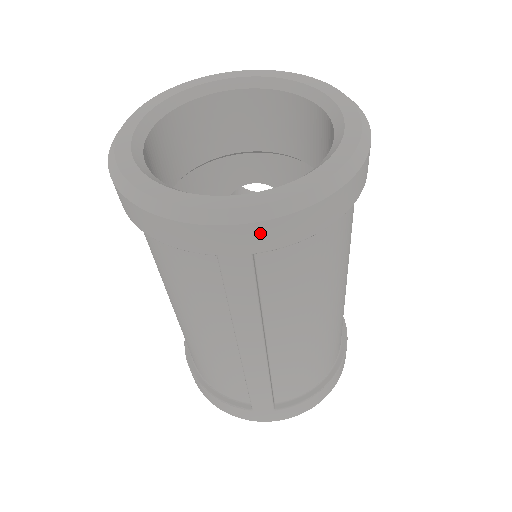
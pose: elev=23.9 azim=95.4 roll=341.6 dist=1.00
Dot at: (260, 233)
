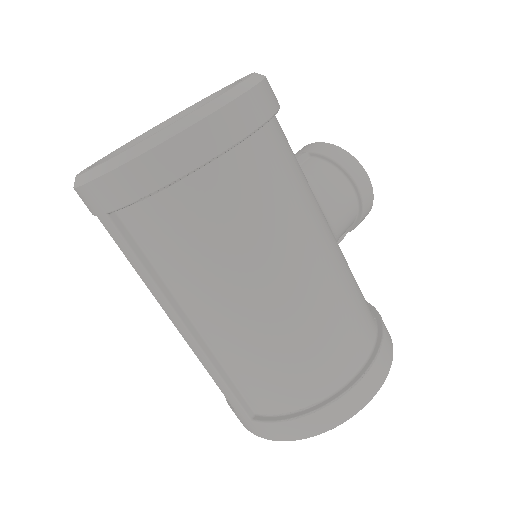
Dot at: (97, 193)
